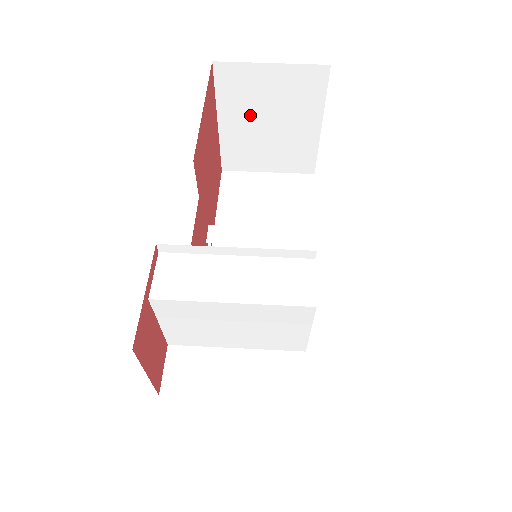
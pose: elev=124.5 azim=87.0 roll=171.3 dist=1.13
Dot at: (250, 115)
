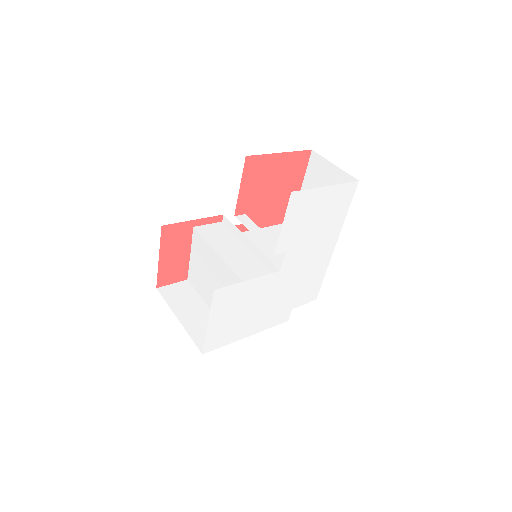
Dot at: occluded
